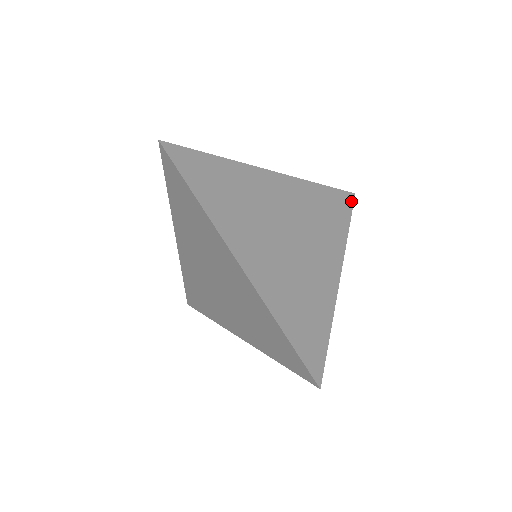
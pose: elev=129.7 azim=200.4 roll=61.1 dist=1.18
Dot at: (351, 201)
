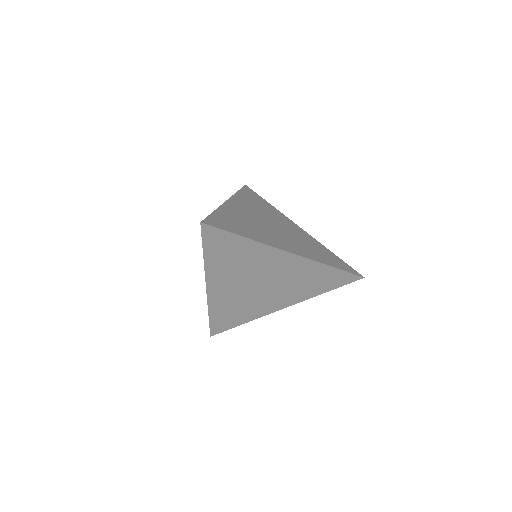
Dot at: (251, 190)
